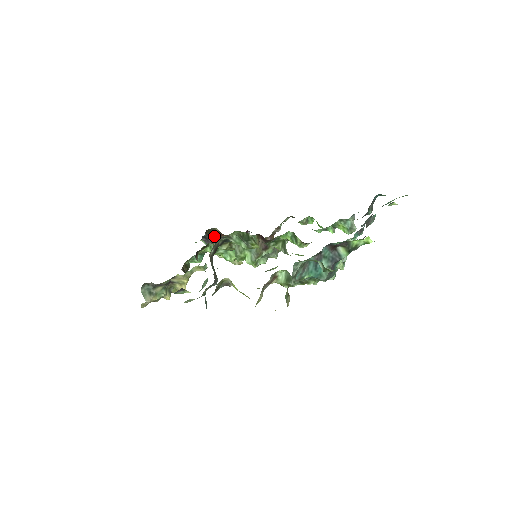
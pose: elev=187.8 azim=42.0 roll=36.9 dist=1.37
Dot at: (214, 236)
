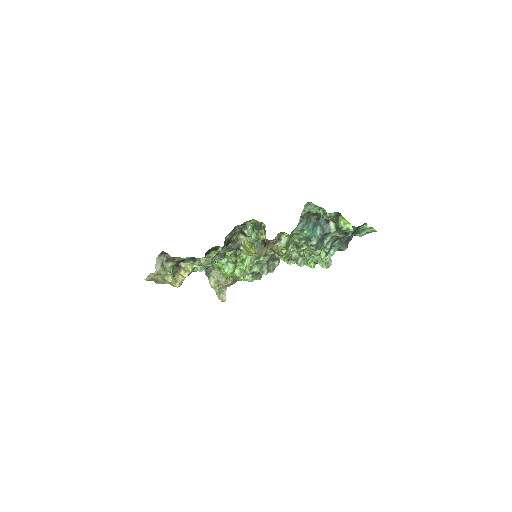
Dot at: occluded
